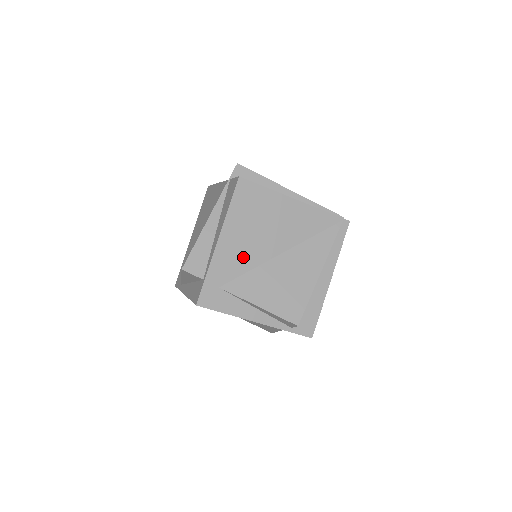
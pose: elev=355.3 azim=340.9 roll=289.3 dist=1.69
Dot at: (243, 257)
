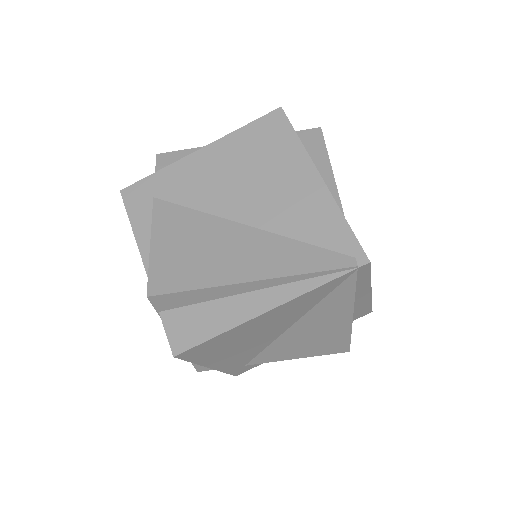
Dot at: (248, 353)
